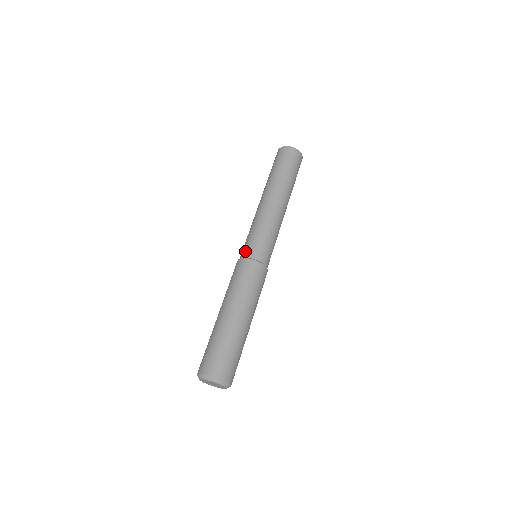
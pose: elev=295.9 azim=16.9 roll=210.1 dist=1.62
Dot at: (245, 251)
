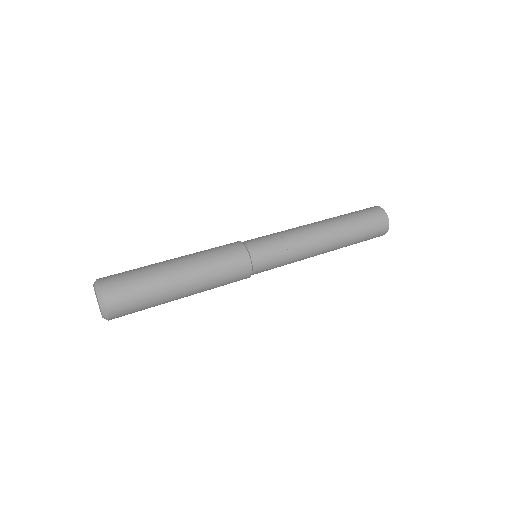
Dot at: (248, 240)
